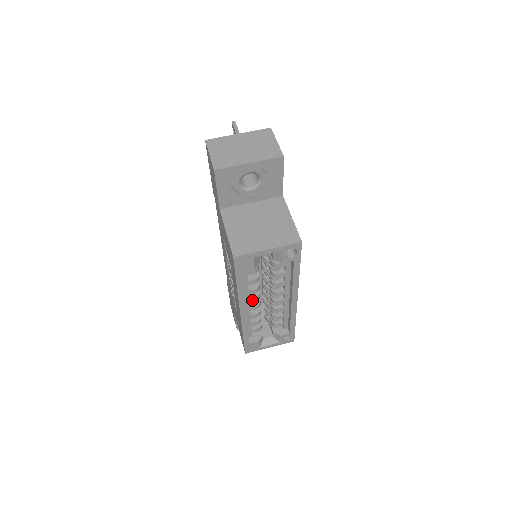
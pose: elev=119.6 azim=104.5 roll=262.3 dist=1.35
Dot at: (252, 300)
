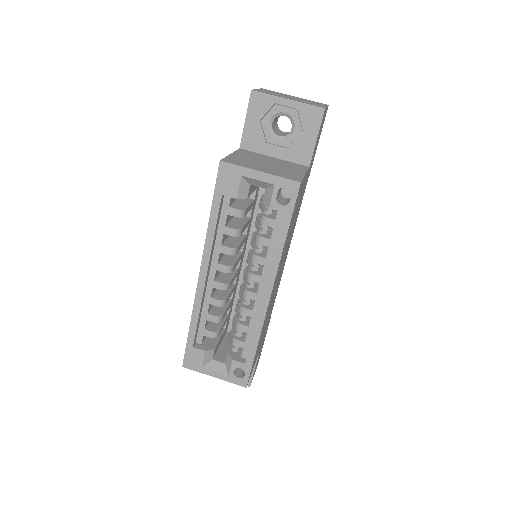
Dot at: (220, 267)
